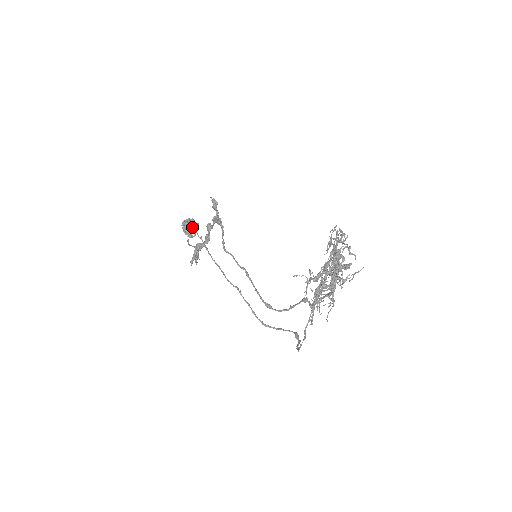
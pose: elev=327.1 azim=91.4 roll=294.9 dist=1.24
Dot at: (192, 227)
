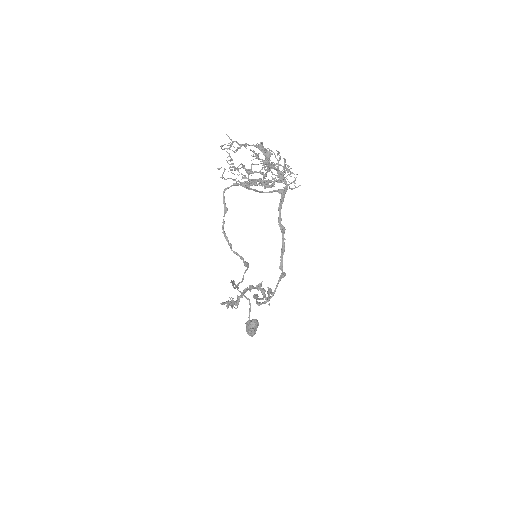
Dot at: (252, 322)
